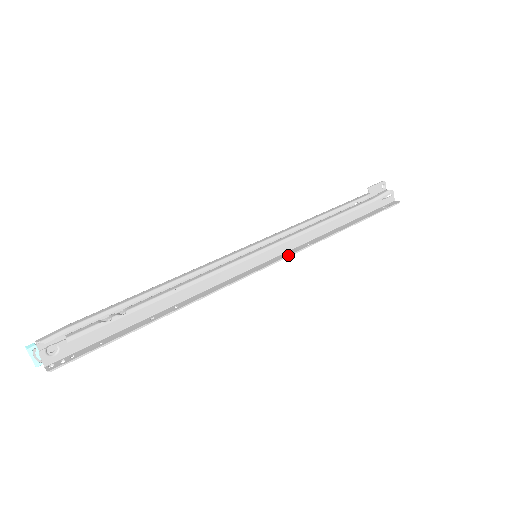
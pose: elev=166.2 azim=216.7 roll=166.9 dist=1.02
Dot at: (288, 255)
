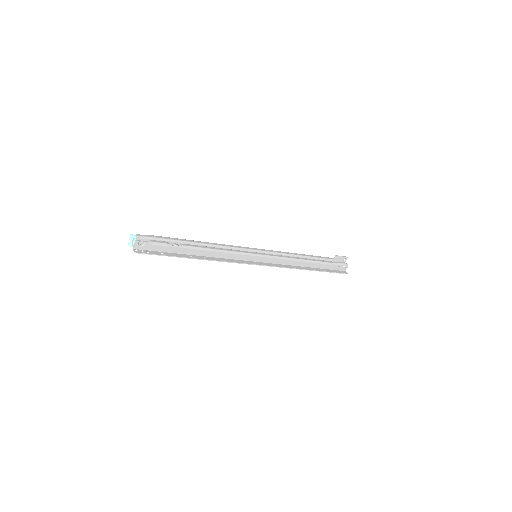
Dot at: (272, 266)
